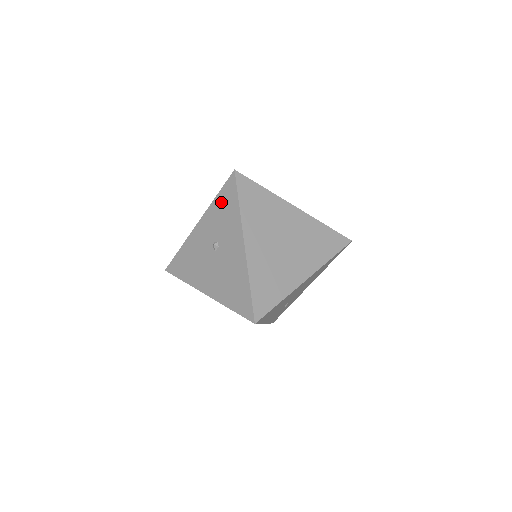
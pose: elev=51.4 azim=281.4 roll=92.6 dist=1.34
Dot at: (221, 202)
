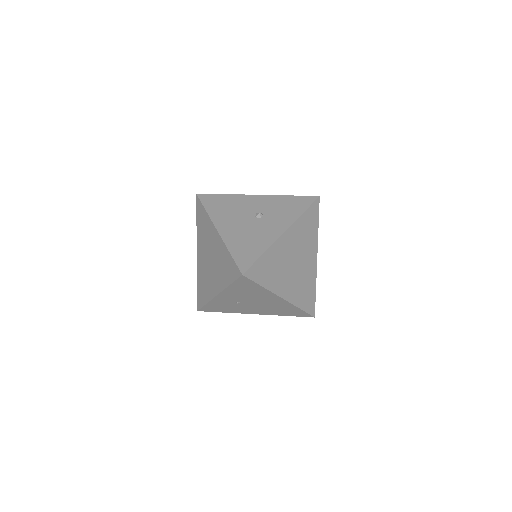
Dot at: (291, 201)
